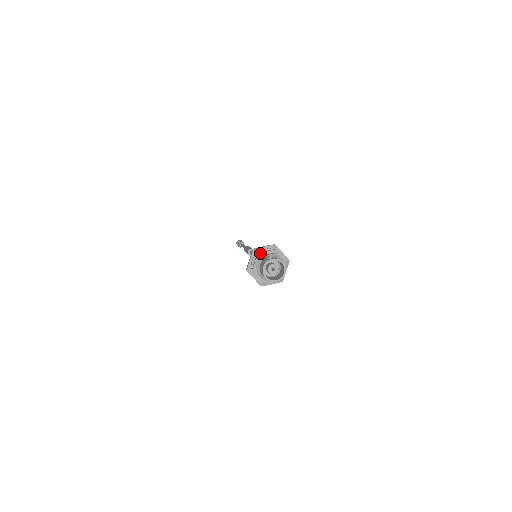
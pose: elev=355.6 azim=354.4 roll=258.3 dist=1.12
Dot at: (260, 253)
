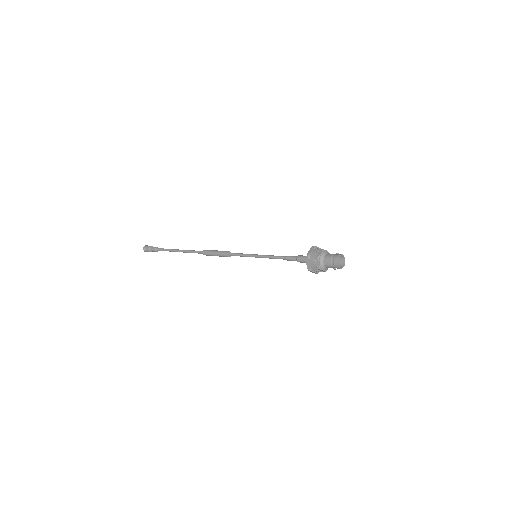
Dot at: occluded
